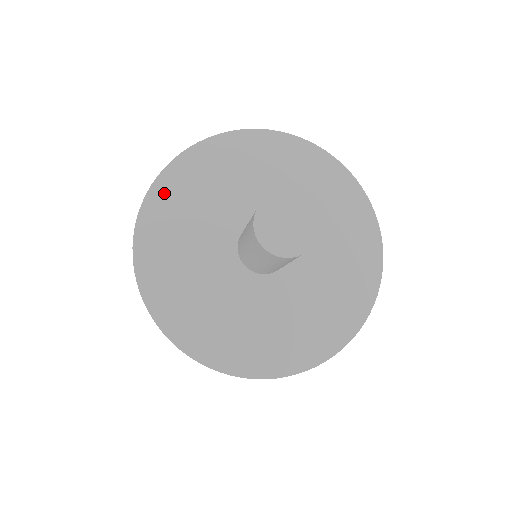
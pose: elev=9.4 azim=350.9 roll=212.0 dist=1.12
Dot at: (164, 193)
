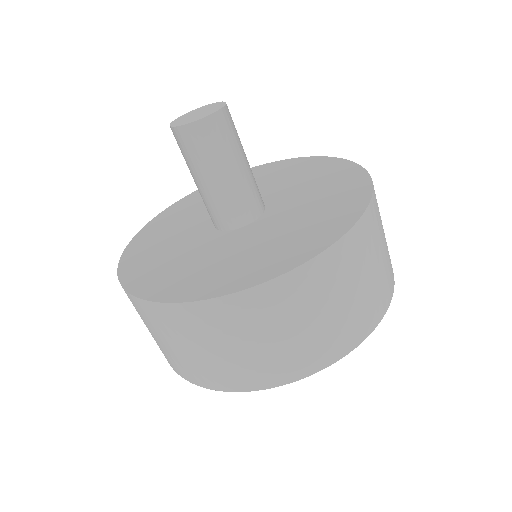
Dot at: (147, 232)
